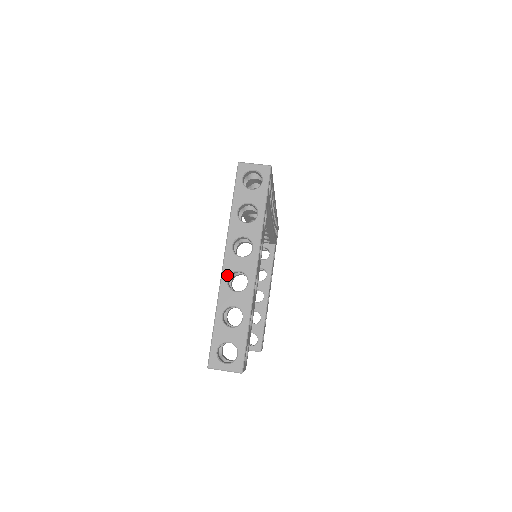
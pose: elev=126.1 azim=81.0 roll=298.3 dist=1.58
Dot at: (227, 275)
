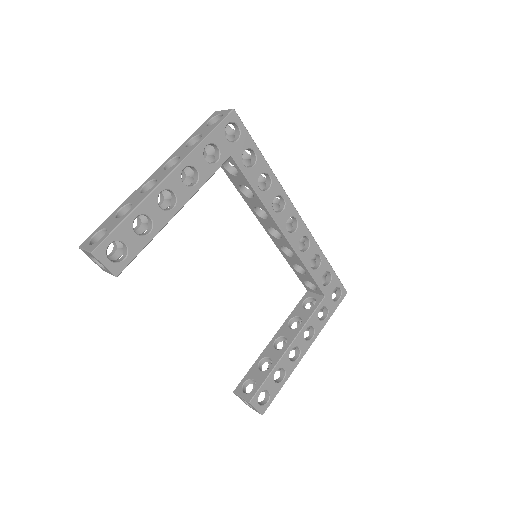
Dot at: (146, 182)
